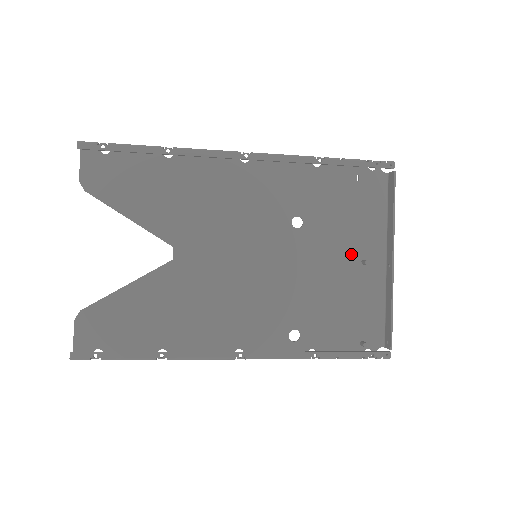
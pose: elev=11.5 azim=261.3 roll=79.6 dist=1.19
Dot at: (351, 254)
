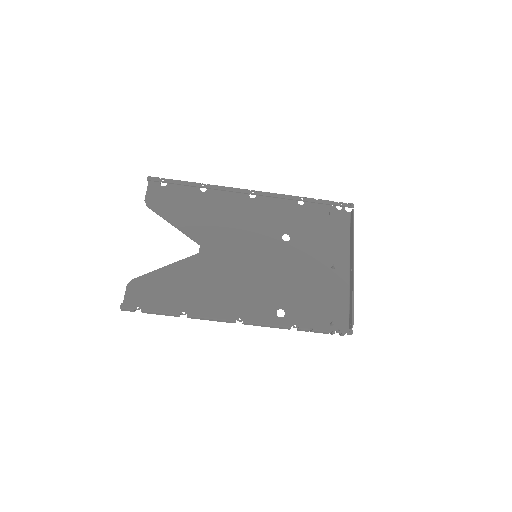
Dot at: (324, 261)
